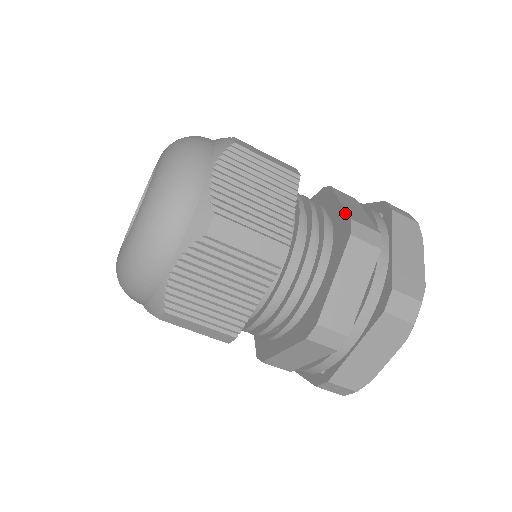
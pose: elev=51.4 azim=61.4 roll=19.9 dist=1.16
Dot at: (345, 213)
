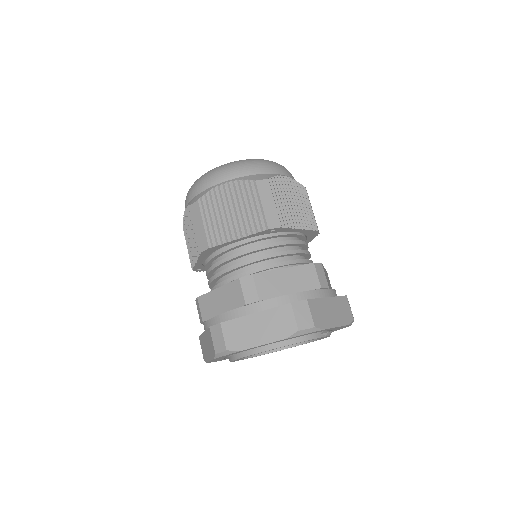
Dot at: occluded
